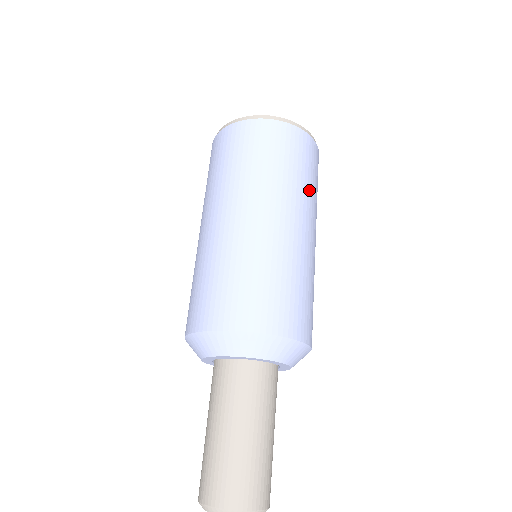
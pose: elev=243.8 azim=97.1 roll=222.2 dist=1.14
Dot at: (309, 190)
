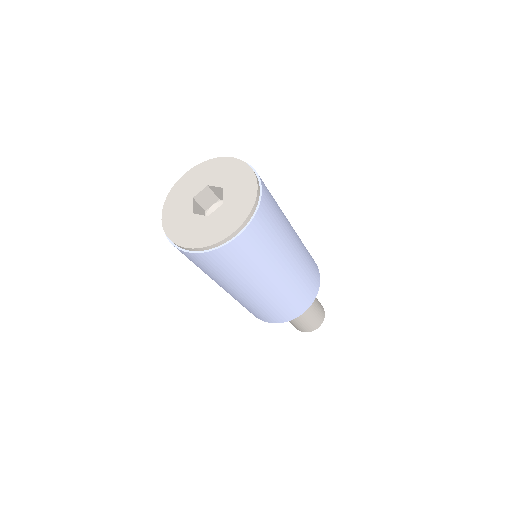
Dot at: (273, 252)
